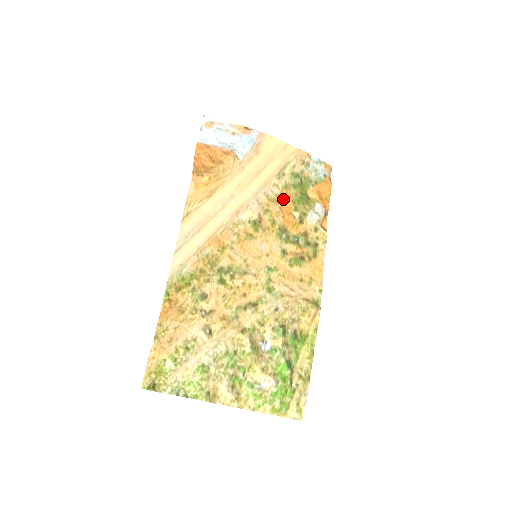
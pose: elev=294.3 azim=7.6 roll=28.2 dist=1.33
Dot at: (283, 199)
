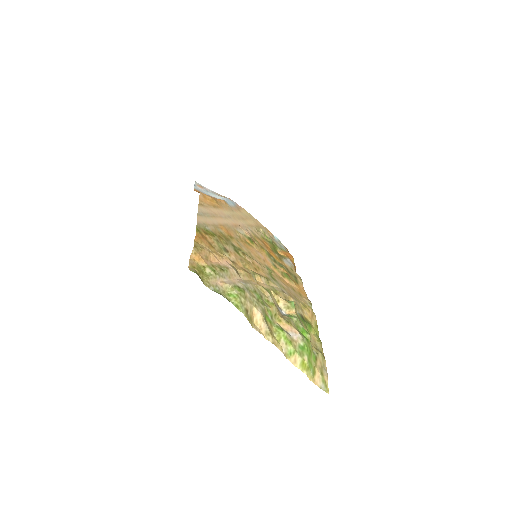
Dot at: (263, 242)
